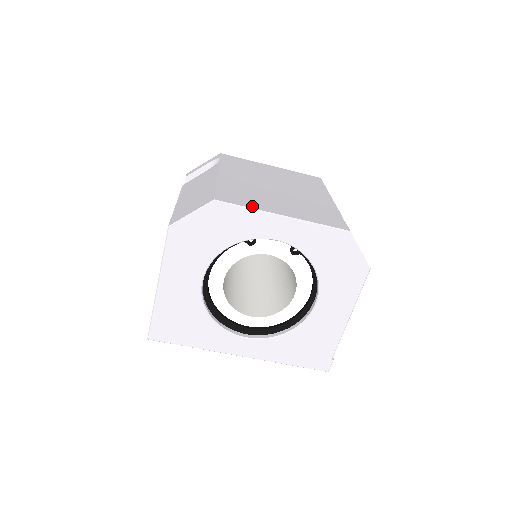
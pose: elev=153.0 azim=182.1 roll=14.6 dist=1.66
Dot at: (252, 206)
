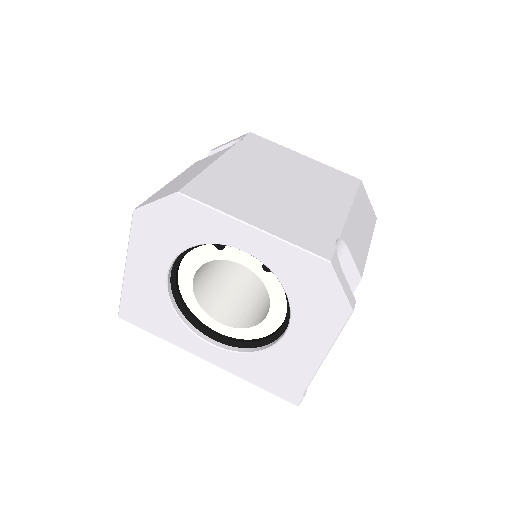
Dot at: (220, 207)
